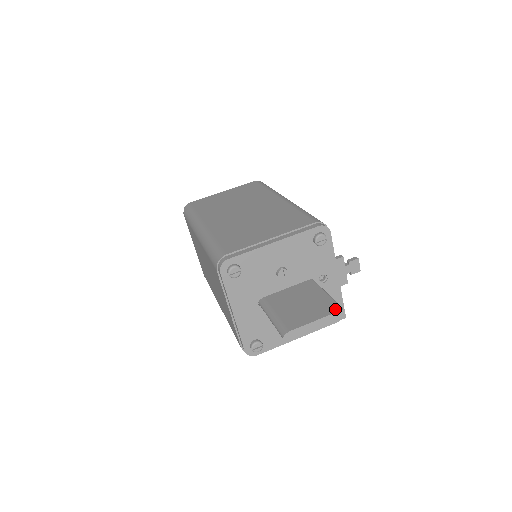
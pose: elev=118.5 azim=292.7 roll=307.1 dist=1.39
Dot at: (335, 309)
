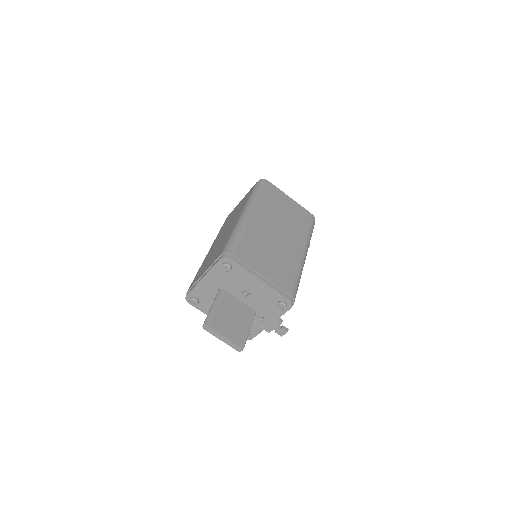
Dot at: (240, 344)
